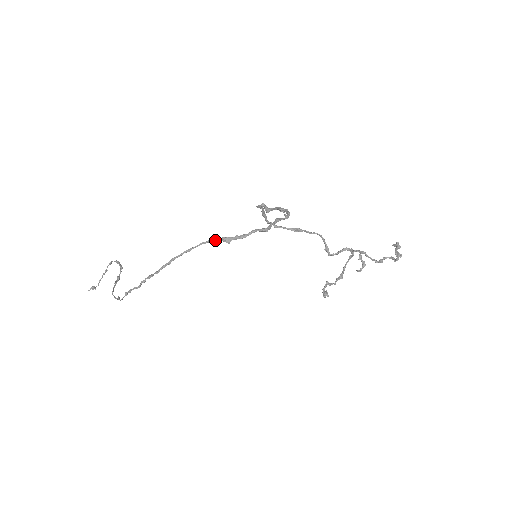
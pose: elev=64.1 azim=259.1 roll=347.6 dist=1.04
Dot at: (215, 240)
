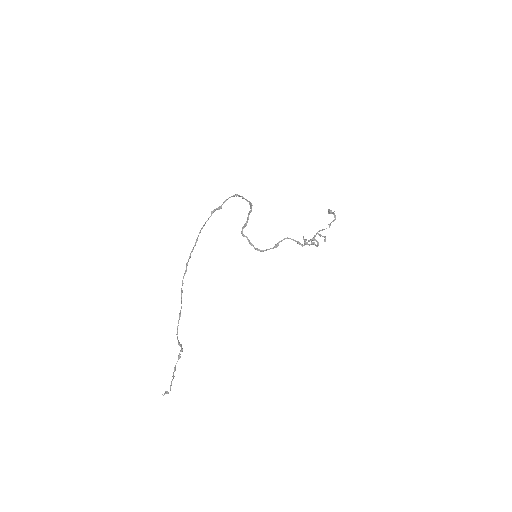
Dot at: (214, 210)
